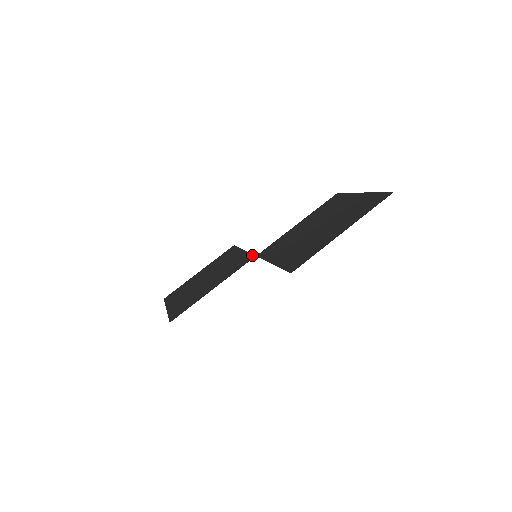
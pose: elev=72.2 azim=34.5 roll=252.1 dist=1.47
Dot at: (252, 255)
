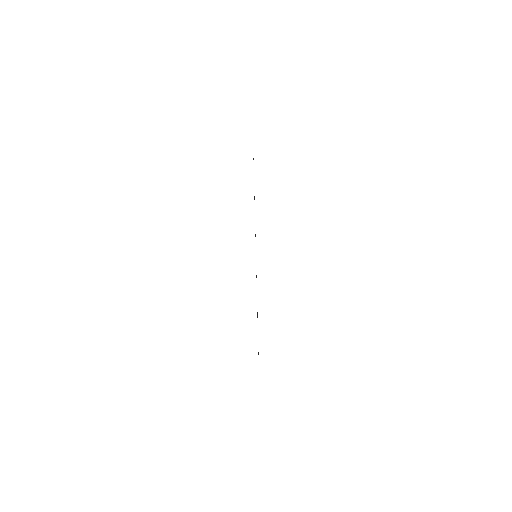
Dot at: occluded
